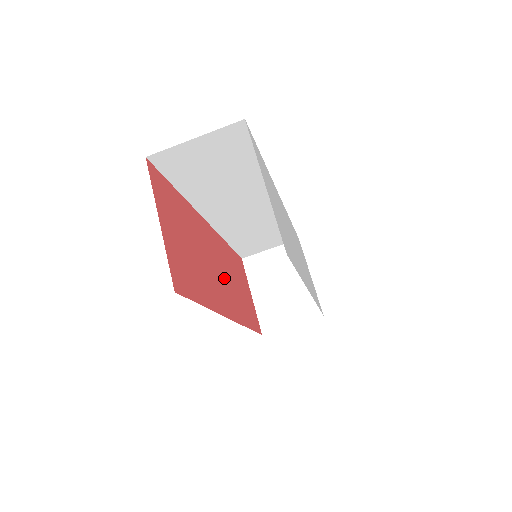
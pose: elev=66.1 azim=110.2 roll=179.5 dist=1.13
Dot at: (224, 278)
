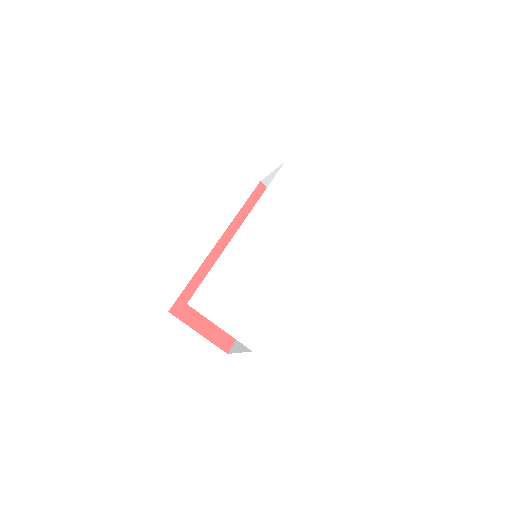
Dot at: occluded
